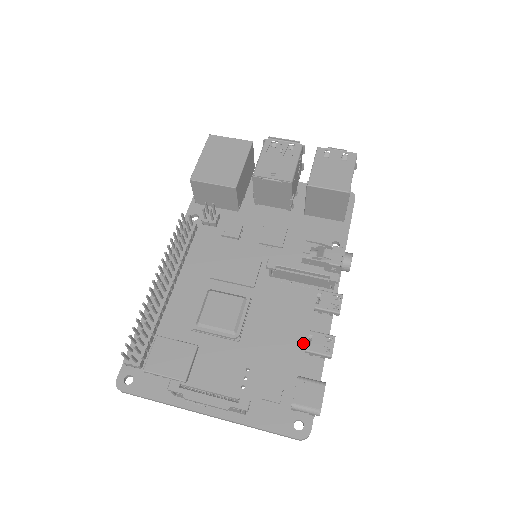
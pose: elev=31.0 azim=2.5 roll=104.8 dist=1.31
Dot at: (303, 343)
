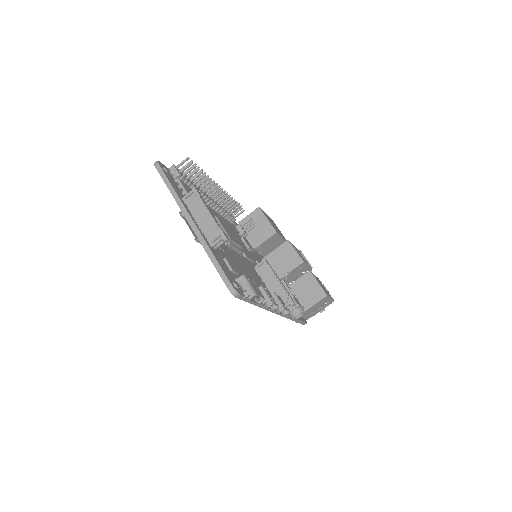
Dot at: occluded
